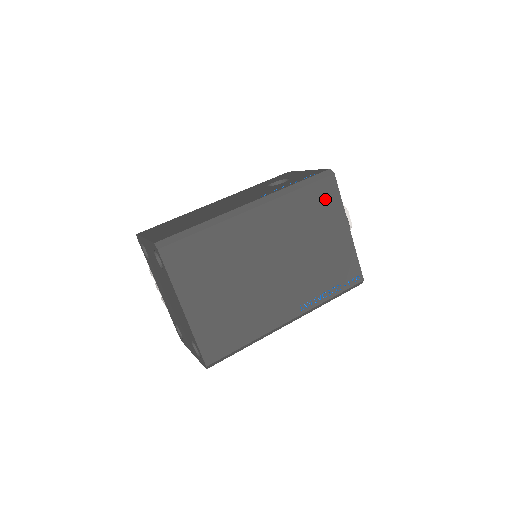
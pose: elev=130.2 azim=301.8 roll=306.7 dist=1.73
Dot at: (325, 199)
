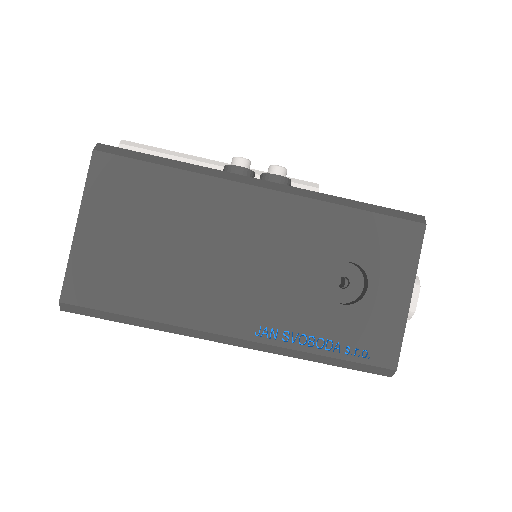
Dot at: occluded
